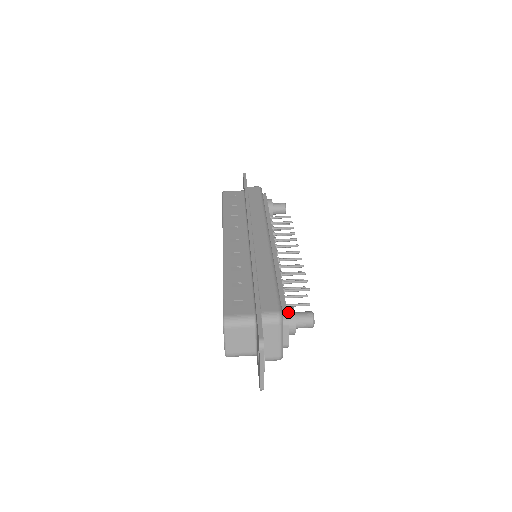
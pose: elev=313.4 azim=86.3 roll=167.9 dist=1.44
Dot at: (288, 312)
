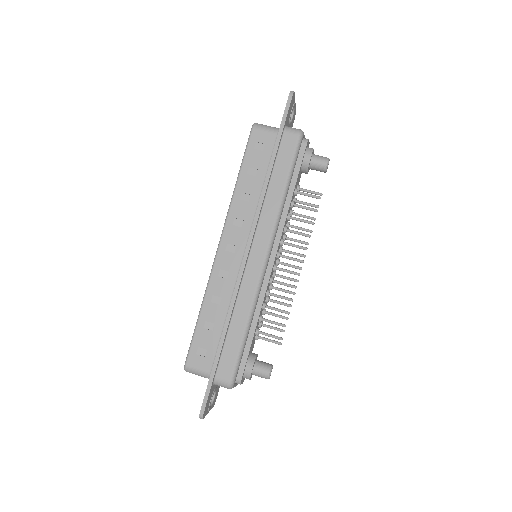
Dot at: (246, 370)
